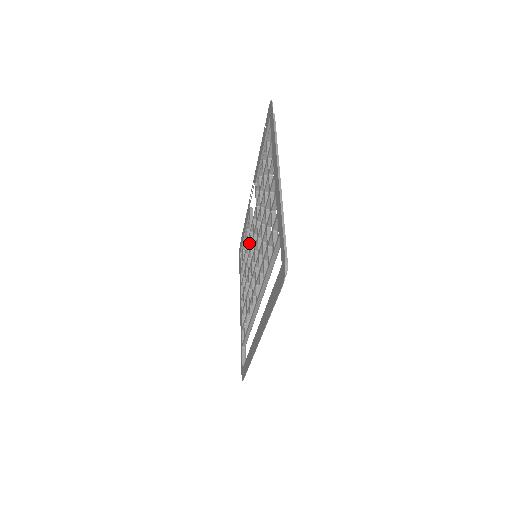
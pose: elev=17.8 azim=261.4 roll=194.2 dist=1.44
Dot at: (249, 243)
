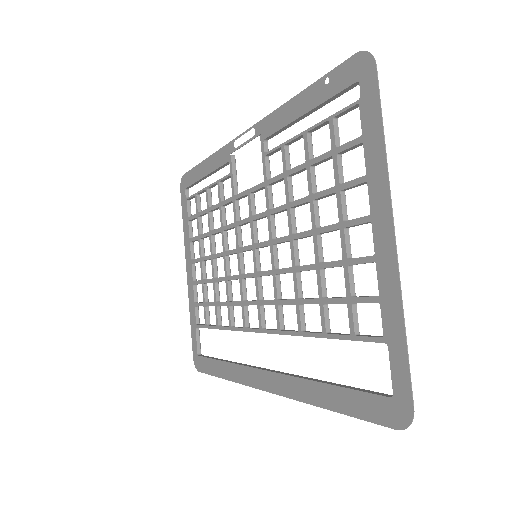
Dot at: (223, 206)
